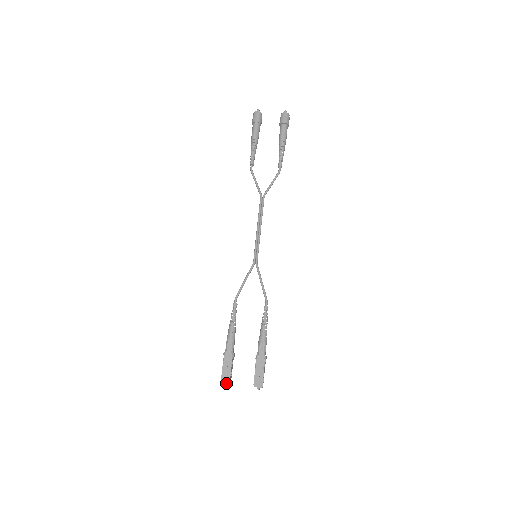
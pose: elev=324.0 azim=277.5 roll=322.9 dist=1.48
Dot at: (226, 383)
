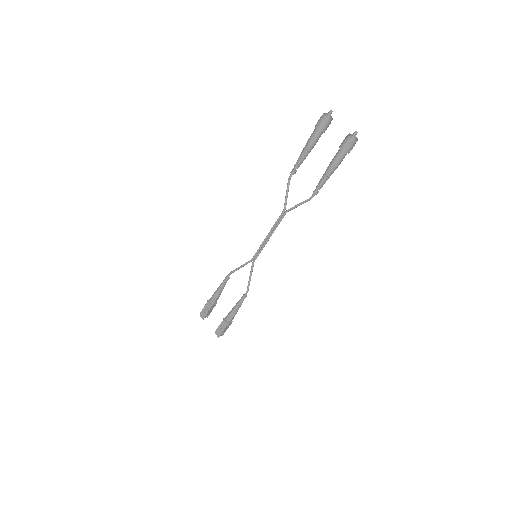
Dot at: (202, 317)
